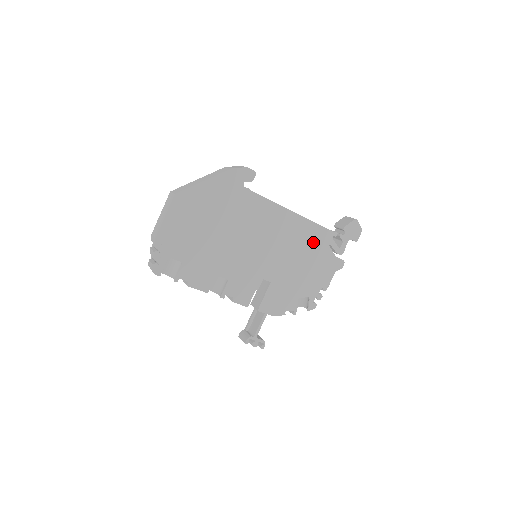
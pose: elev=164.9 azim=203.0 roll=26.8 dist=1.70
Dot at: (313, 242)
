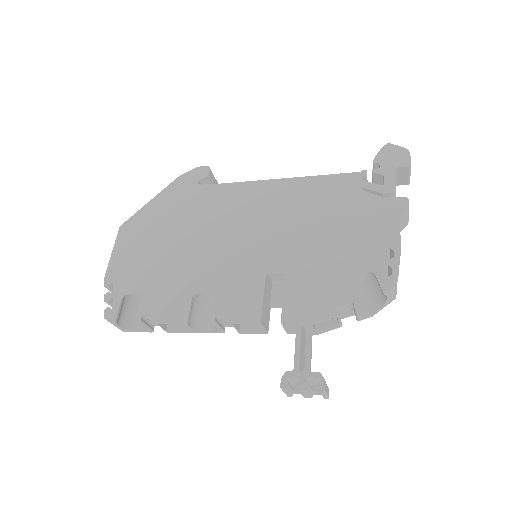
Dot at: (330, 197)
